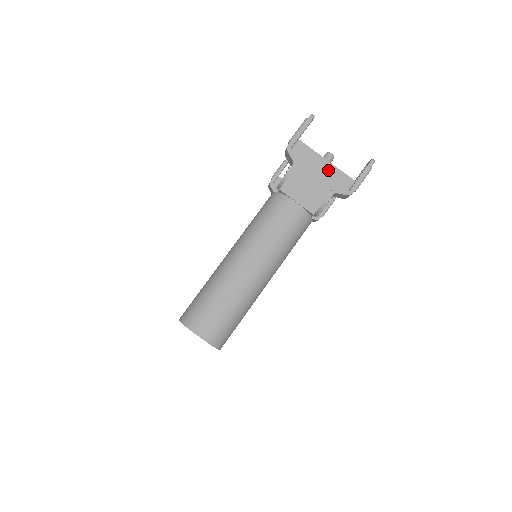
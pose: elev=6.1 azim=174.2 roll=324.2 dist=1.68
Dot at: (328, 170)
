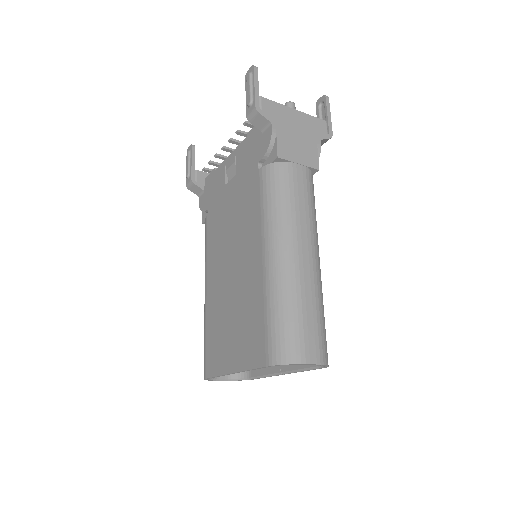
Dot at: (302, 119)
